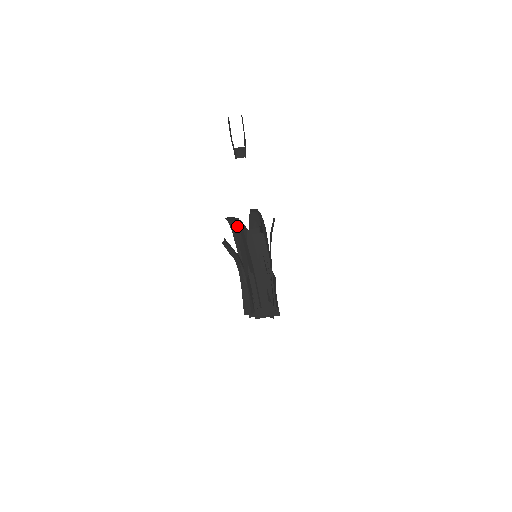
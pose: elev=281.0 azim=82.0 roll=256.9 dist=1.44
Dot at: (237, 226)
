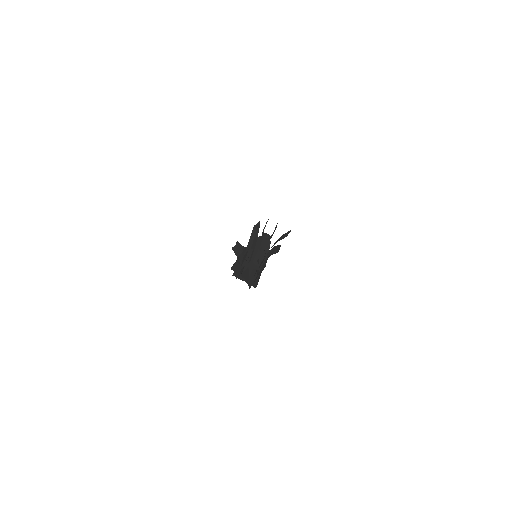
Dot at: (255, 227)
